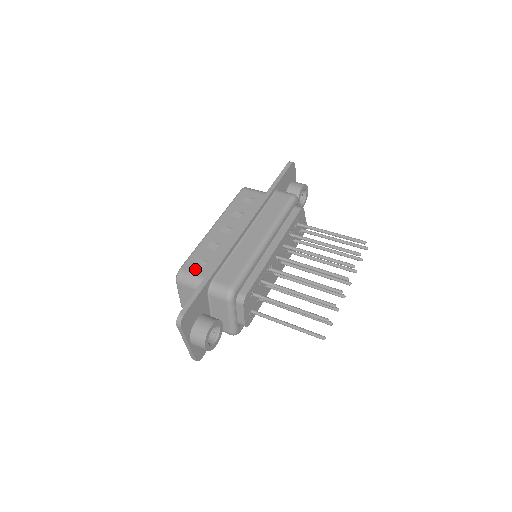
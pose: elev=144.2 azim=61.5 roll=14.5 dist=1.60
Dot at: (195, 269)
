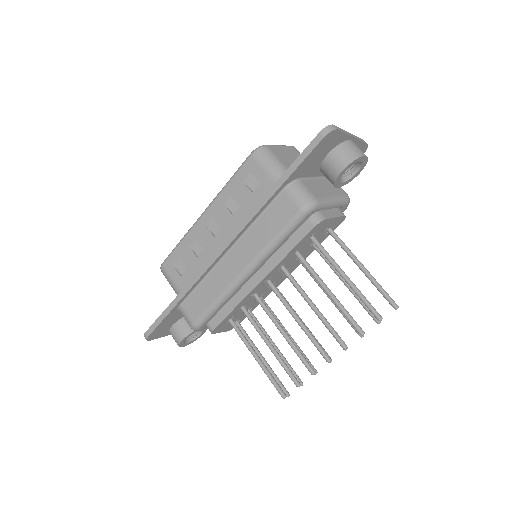
Dot at: (173, 273)
